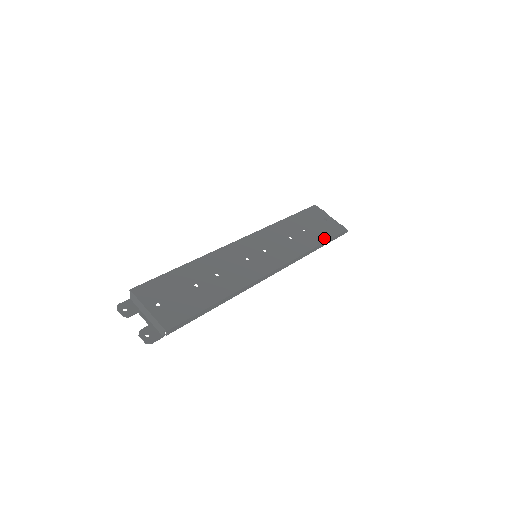
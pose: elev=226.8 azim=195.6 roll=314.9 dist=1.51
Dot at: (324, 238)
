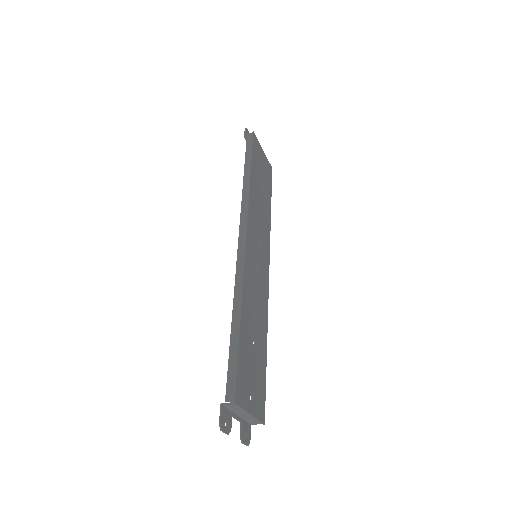
Dot at: (270, 193)
